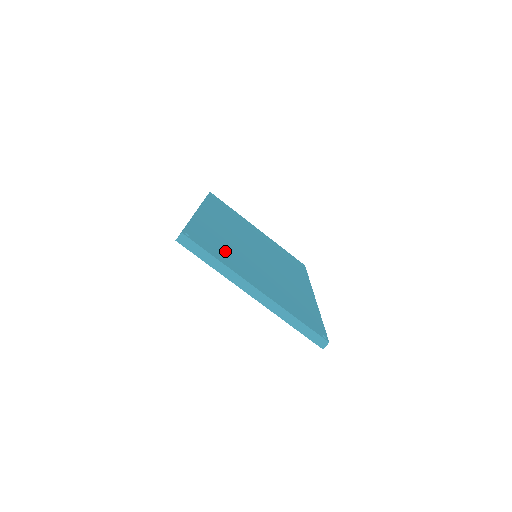
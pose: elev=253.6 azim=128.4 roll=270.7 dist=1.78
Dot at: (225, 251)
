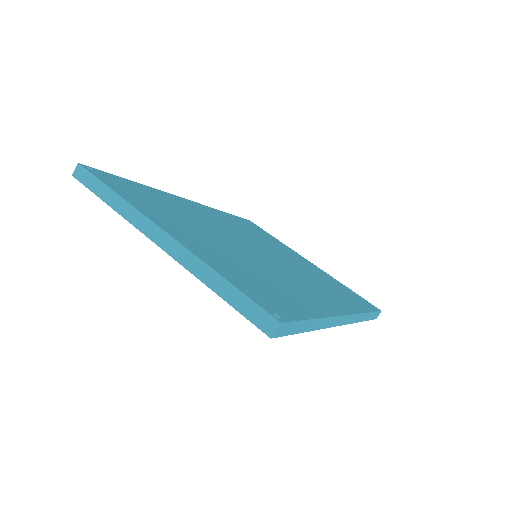
Dot at: (160, 207)
